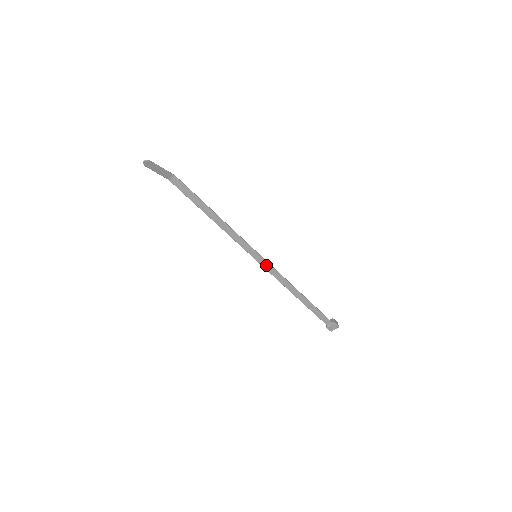
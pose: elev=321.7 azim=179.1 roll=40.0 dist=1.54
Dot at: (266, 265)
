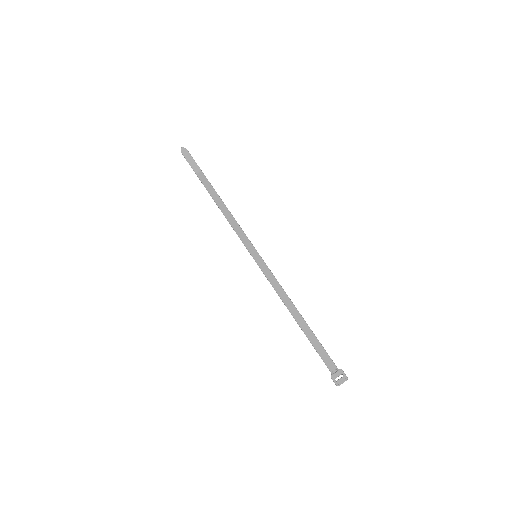
Dot at: (265, 269)
